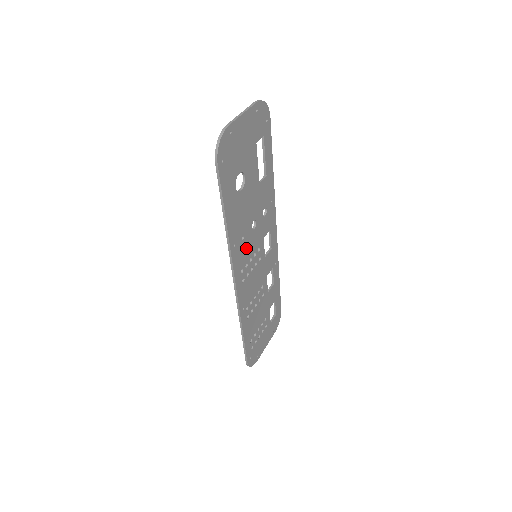
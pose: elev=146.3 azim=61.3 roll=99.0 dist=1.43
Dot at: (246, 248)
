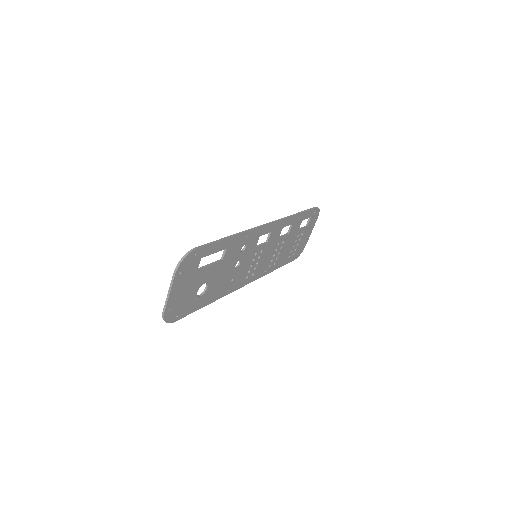
Dot at: (241, 273)
